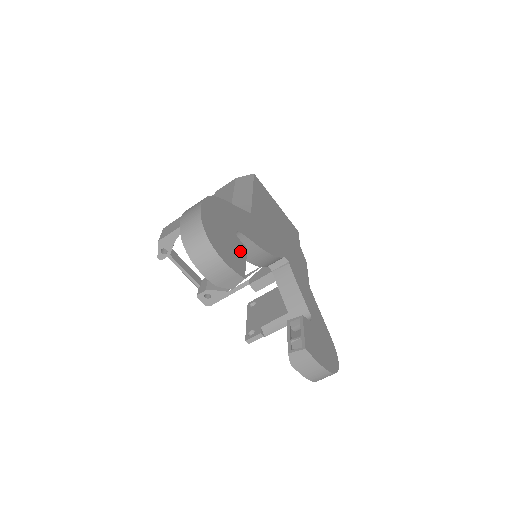
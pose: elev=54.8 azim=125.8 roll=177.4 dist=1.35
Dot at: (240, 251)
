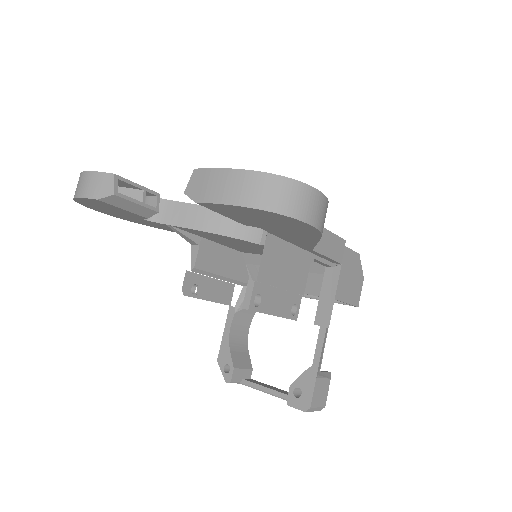
Dot at: occluded
